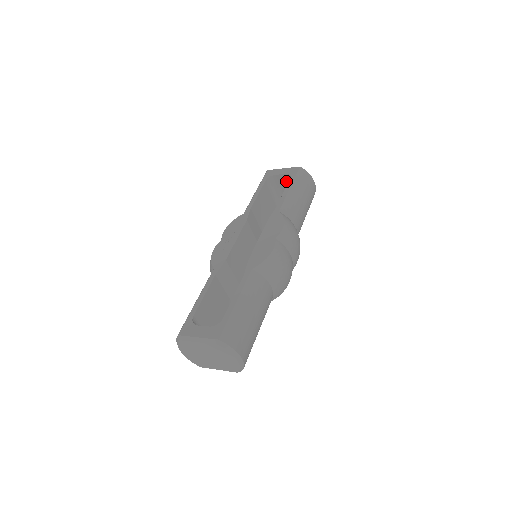
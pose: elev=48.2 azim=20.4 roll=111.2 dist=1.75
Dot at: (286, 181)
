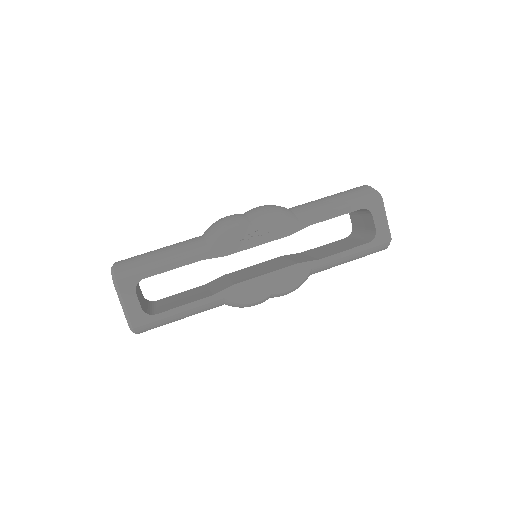
Dot at: (370, 226)
